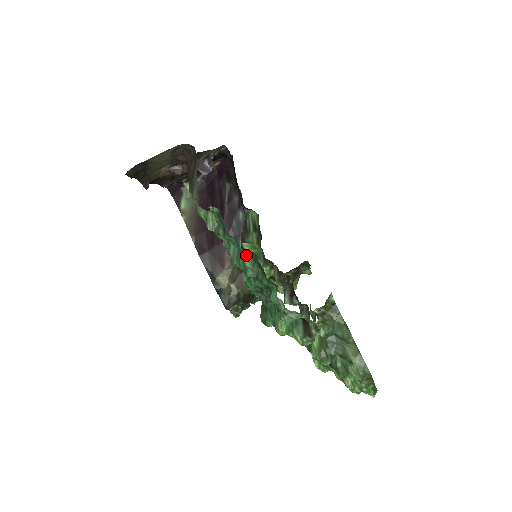
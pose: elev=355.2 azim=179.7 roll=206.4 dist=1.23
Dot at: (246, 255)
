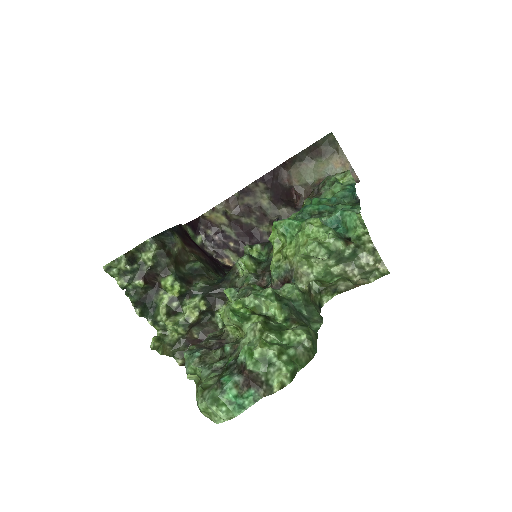
Dot at: occluded
